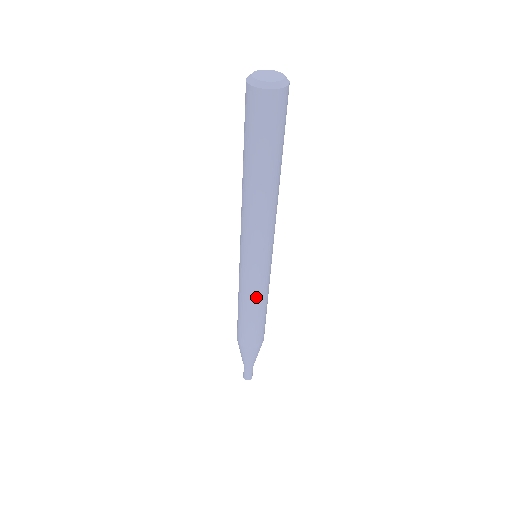
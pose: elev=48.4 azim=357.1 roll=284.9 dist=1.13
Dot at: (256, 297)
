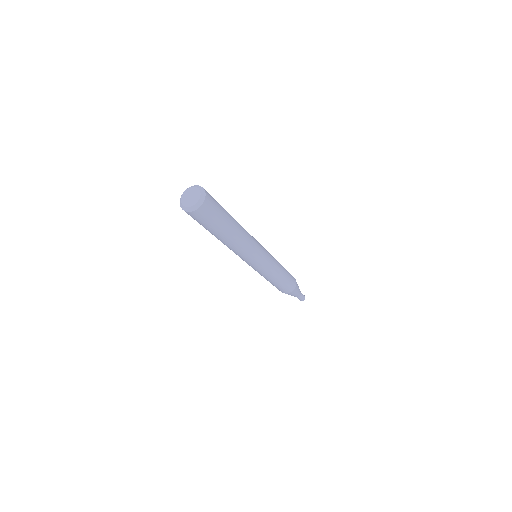
Dot at: (260, 274)
